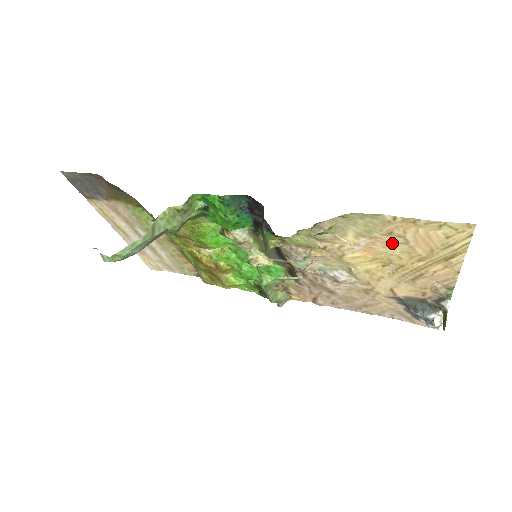
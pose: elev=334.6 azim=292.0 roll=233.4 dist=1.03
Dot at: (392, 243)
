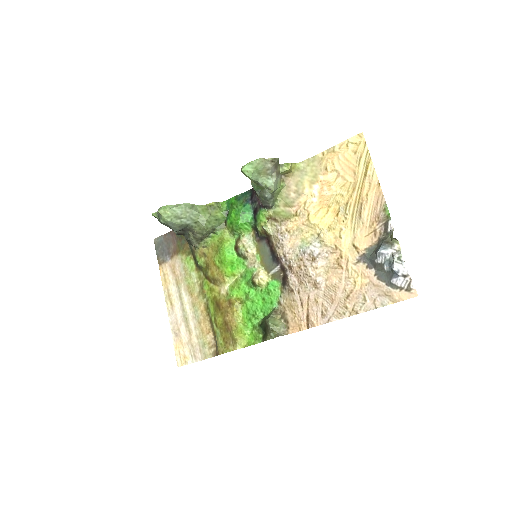
Dot at: (332, 182)
